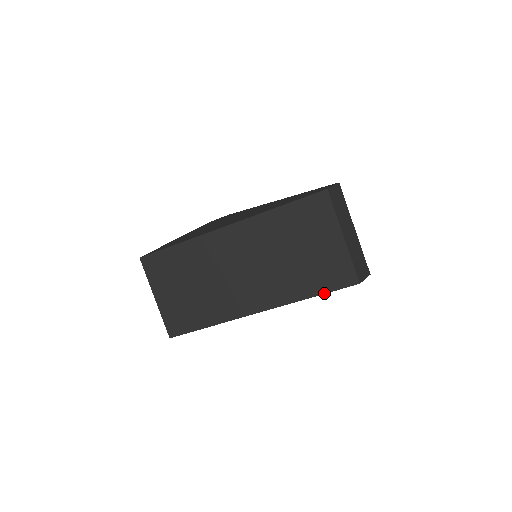
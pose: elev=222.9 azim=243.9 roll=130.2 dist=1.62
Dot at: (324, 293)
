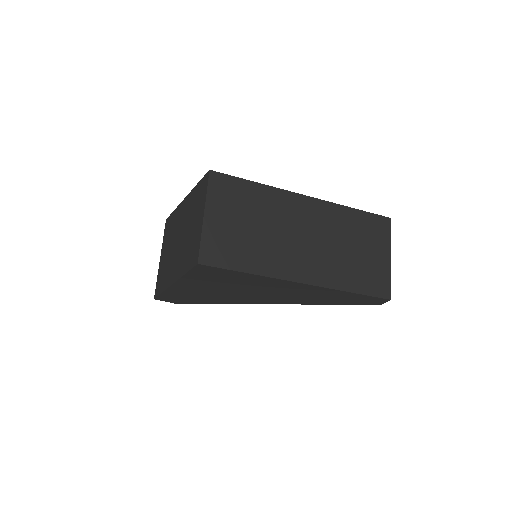
Dot at: (364, 294)
